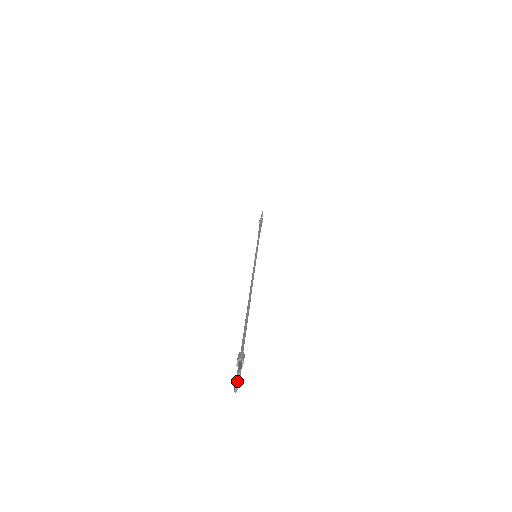
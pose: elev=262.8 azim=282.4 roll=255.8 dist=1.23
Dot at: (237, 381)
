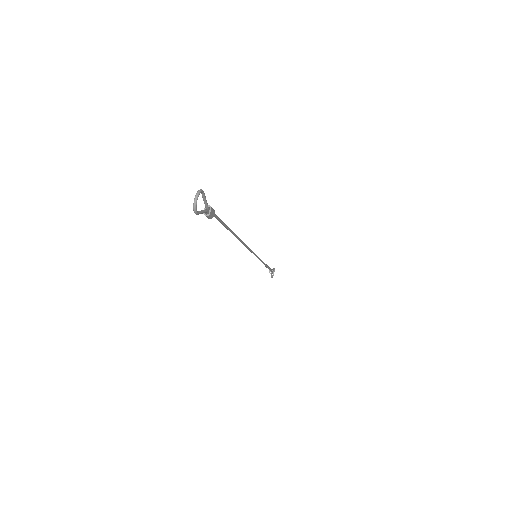
Dot at: (197, 192)
